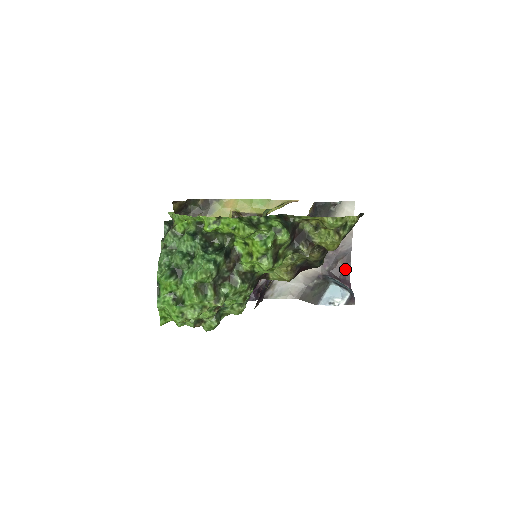
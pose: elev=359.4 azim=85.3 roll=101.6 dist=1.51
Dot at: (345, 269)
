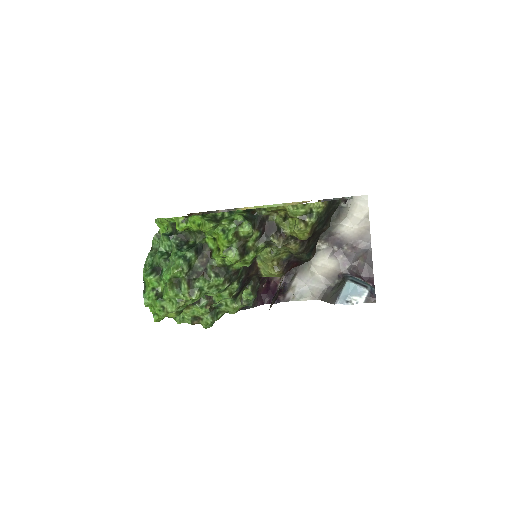
Dot at: (367, 266)
